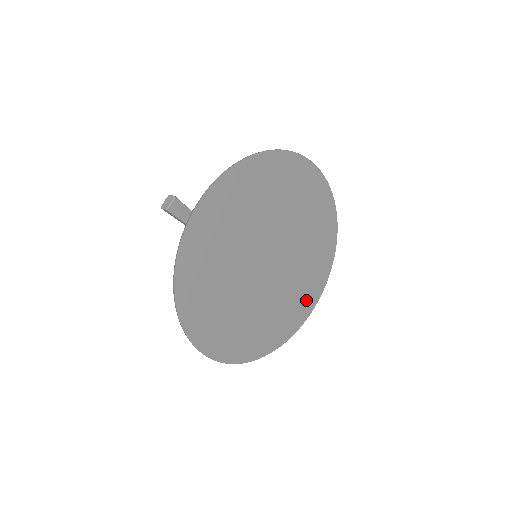
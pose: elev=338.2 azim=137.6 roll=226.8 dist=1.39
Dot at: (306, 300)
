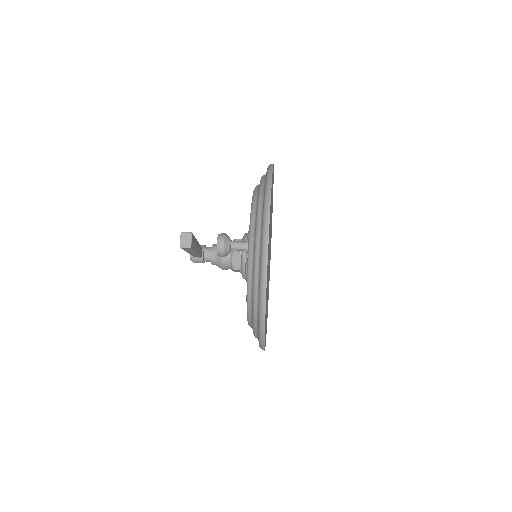
Dot at: occluded
